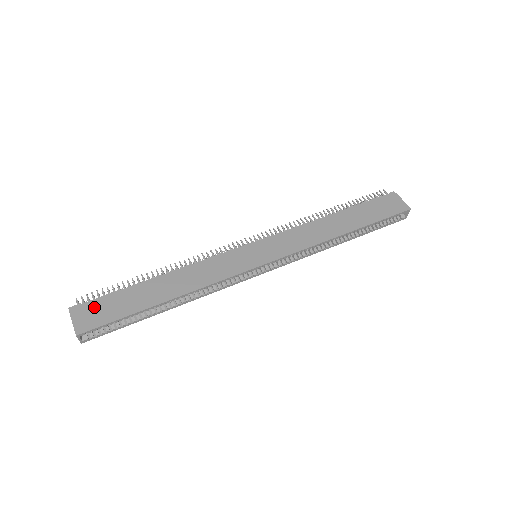
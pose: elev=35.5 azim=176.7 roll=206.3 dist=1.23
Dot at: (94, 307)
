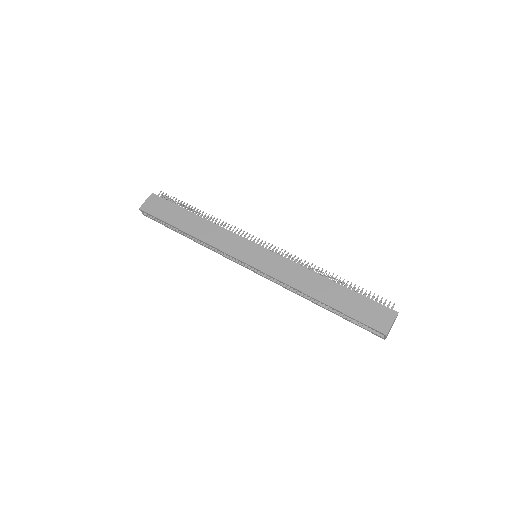
Dot at: (159, 203)
